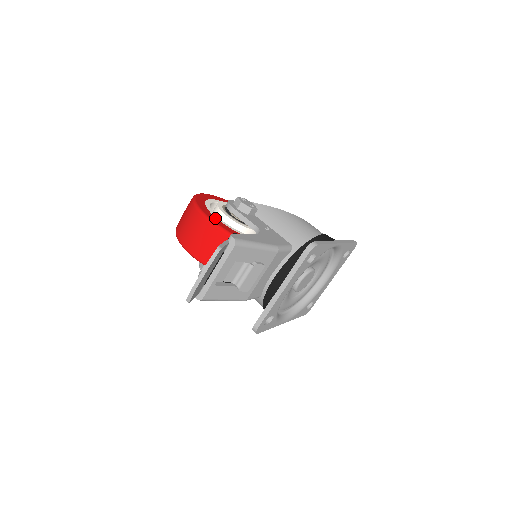
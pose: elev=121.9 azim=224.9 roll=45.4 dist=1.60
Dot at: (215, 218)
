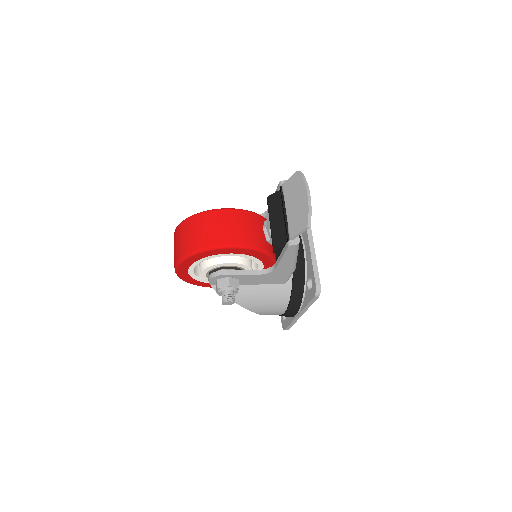
Dot at: occluded
